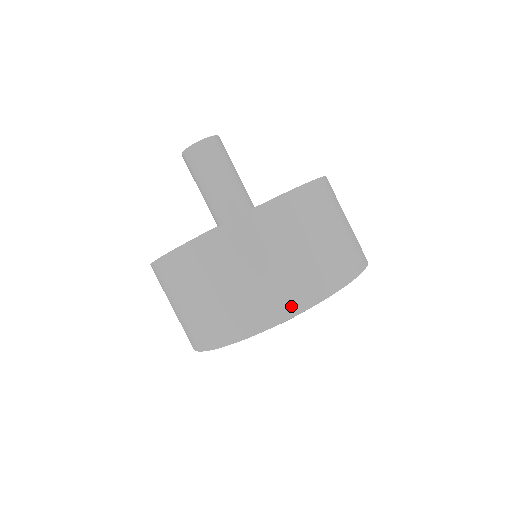
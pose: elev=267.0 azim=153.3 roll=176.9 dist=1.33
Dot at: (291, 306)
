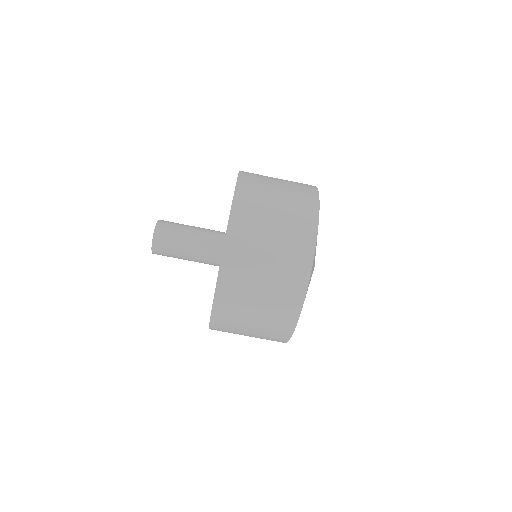
Dot at: (280, 340)
